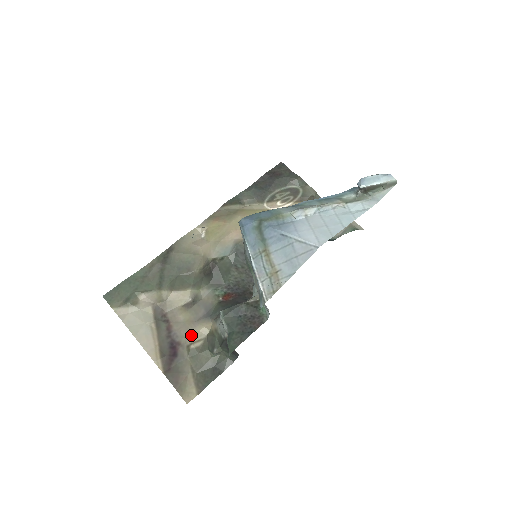
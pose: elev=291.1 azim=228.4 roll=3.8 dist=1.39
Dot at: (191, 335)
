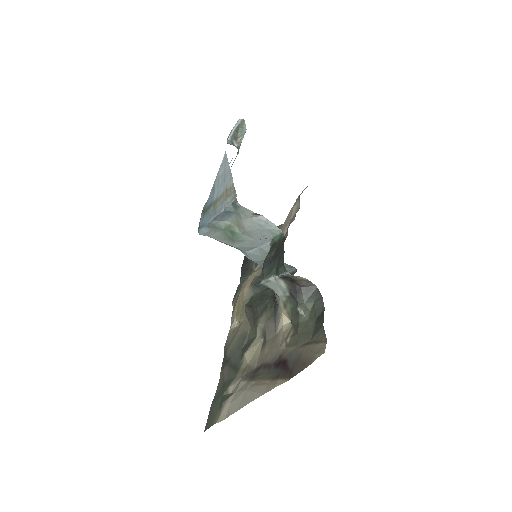
Dot at: (281, 341)
